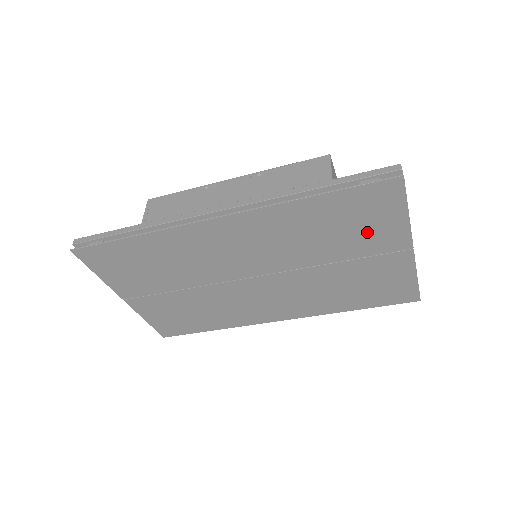
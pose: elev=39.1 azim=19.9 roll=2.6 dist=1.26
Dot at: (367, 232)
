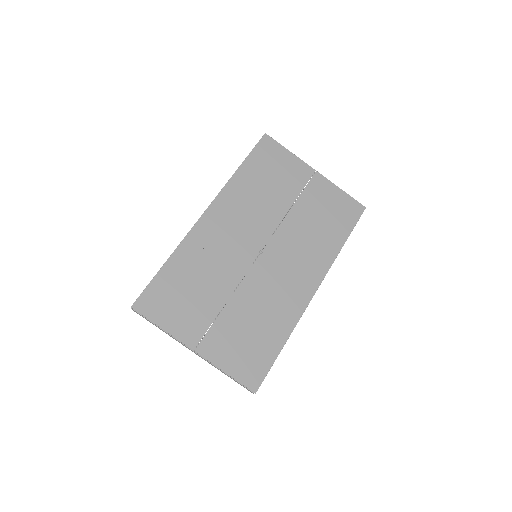
Dot at: (284, 174)
